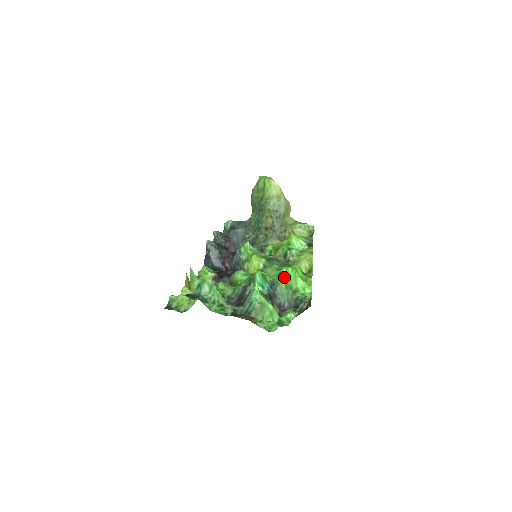
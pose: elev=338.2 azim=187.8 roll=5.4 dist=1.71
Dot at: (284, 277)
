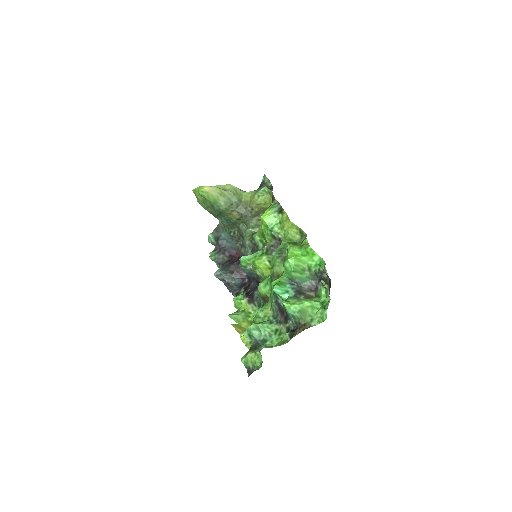
Dot at: (292, 270)
